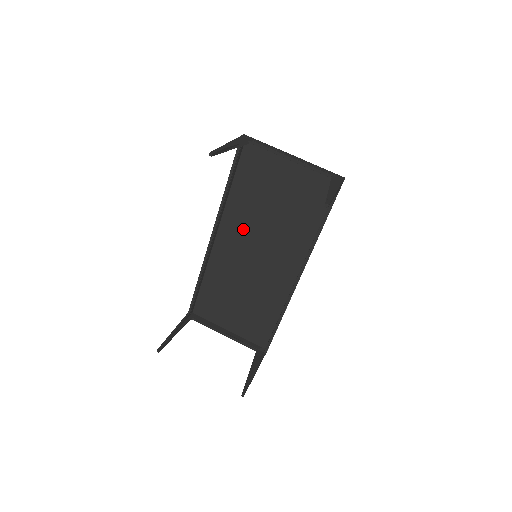
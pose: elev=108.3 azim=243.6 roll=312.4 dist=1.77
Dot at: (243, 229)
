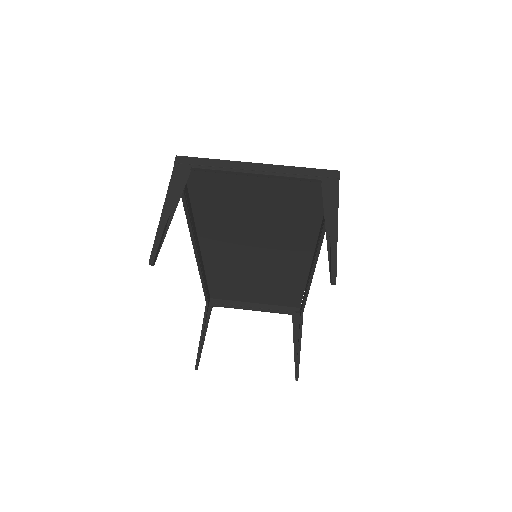
Dot at: (228, 237)
